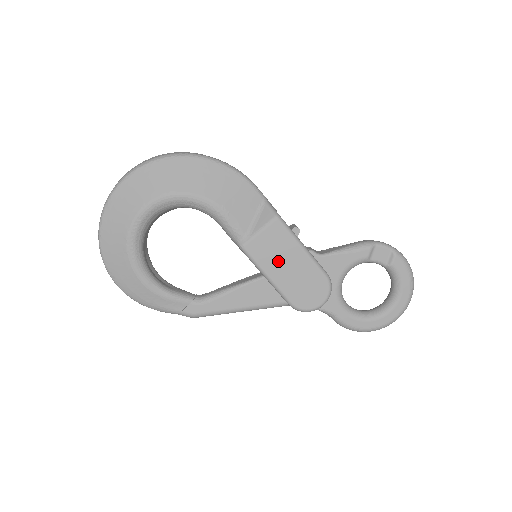
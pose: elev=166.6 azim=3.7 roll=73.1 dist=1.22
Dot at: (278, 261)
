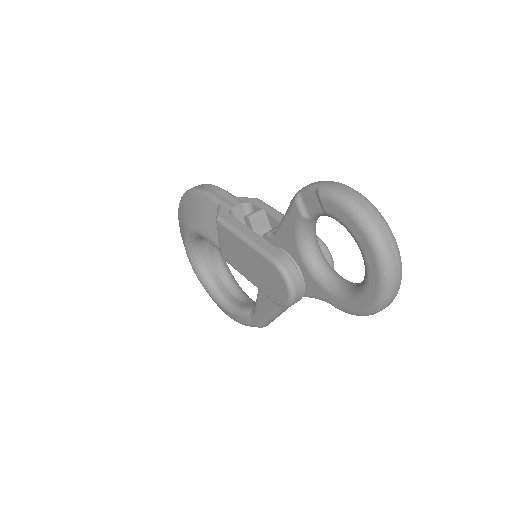
Dot at: (241, 261)
